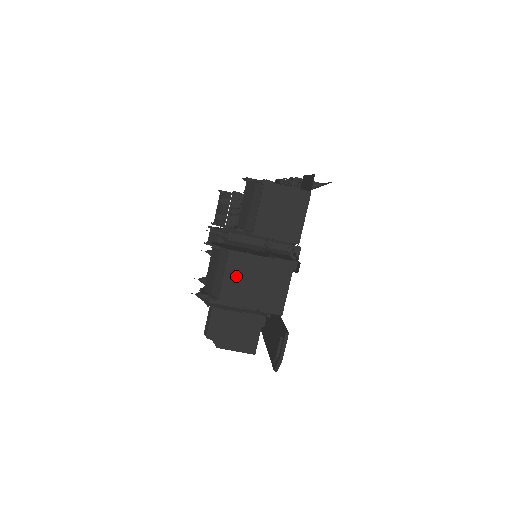
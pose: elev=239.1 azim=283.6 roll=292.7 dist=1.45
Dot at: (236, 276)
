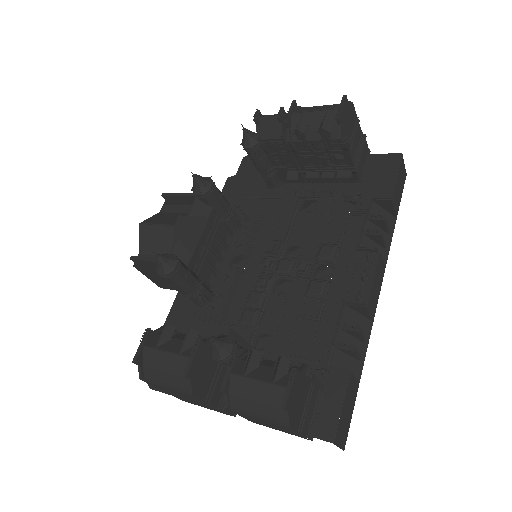
Dot at: (176, 392)
